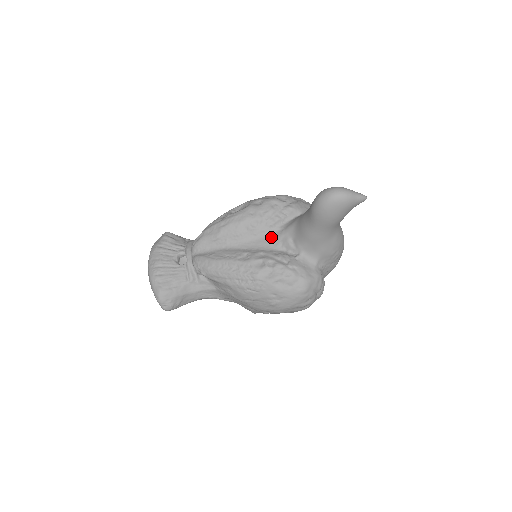
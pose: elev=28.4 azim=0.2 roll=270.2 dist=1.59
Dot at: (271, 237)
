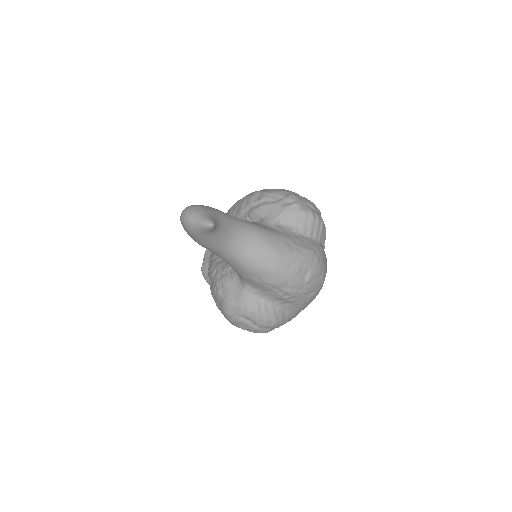
Dot at: occluded
